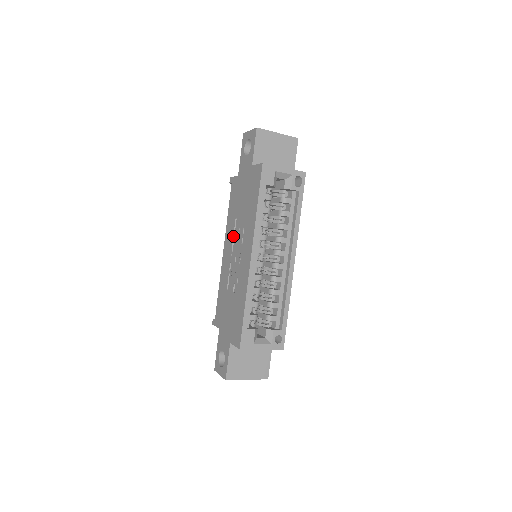
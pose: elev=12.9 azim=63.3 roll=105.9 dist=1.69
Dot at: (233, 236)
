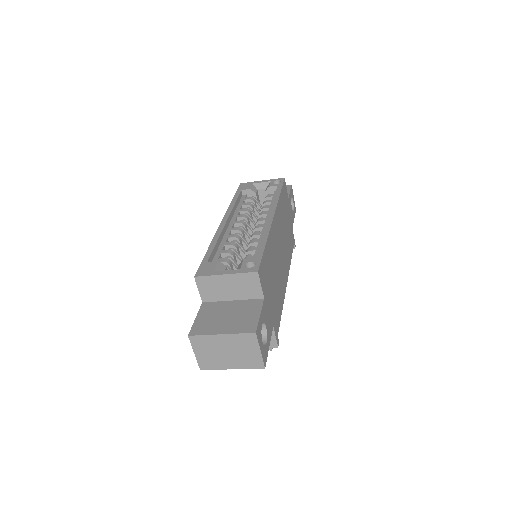
Dot at: occluded
